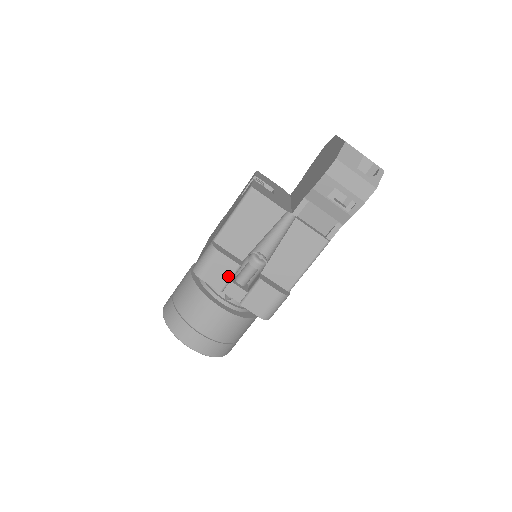
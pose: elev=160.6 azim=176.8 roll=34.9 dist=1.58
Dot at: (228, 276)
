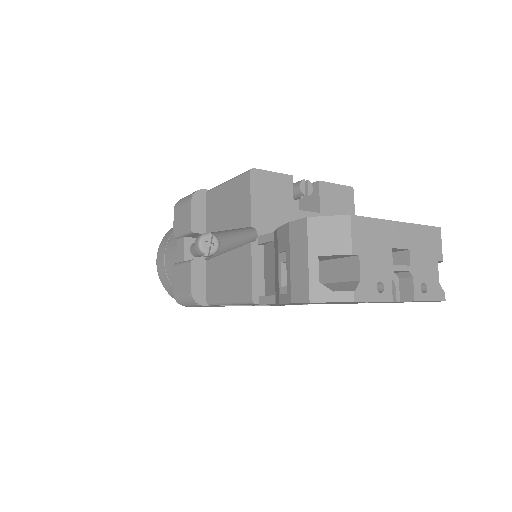
Dot at: (183, 229)
